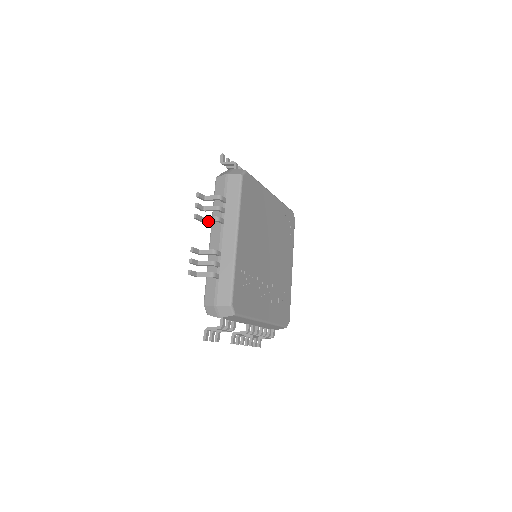
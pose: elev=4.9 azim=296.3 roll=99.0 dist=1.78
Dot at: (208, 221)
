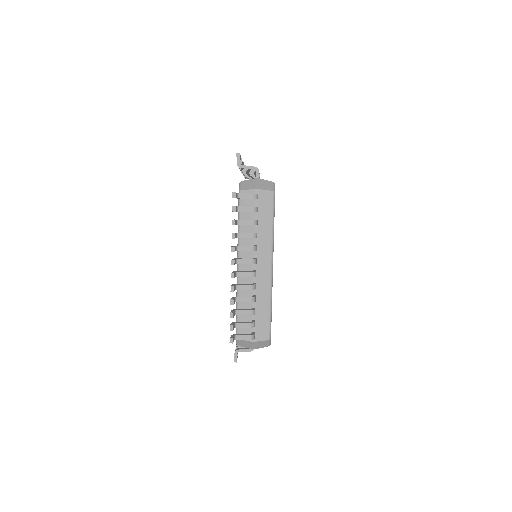
Dot at: occluded
